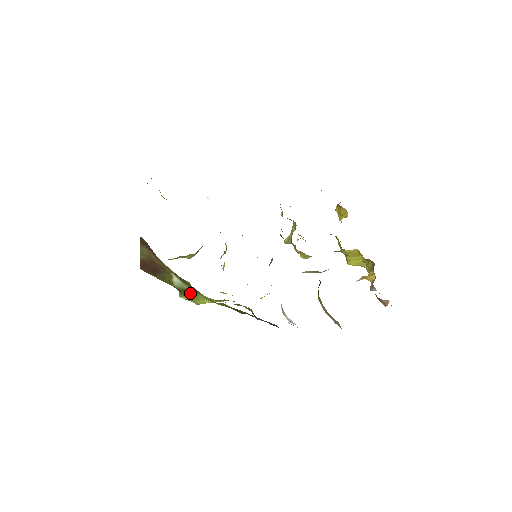
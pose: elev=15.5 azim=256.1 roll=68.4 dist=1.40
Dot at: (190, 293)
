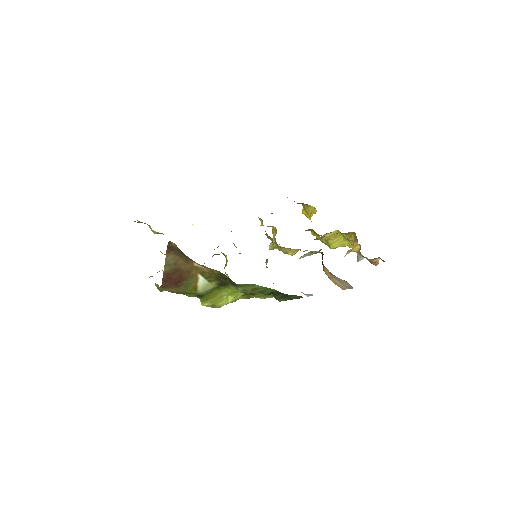
Dot at: (214, 294)
